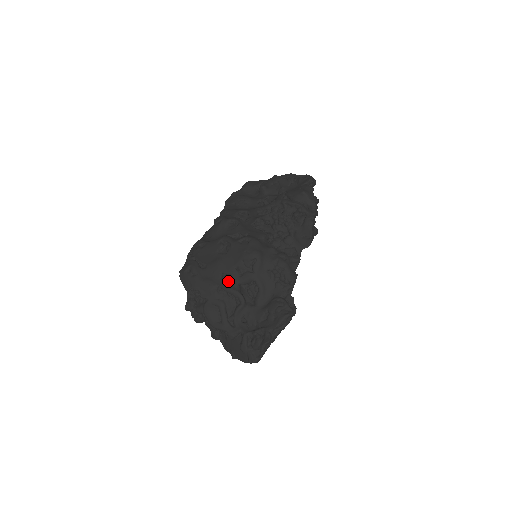
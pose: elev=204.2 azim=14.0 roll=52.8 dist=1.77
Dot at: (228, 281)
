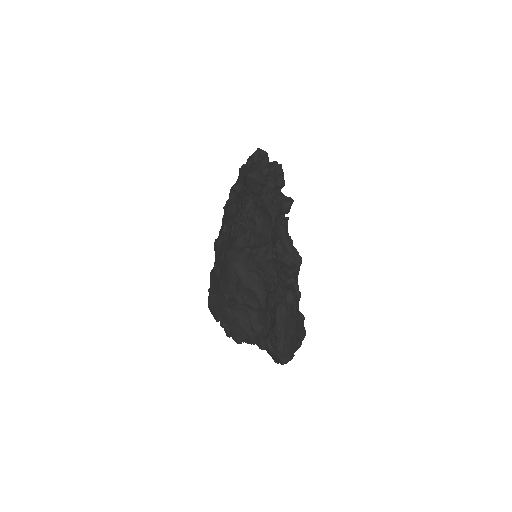
Dot at: occluded
